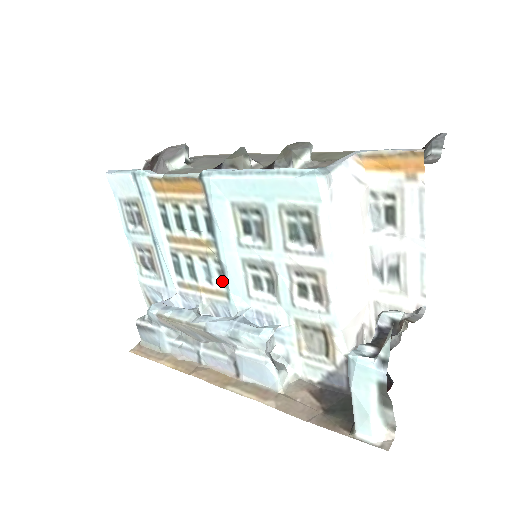
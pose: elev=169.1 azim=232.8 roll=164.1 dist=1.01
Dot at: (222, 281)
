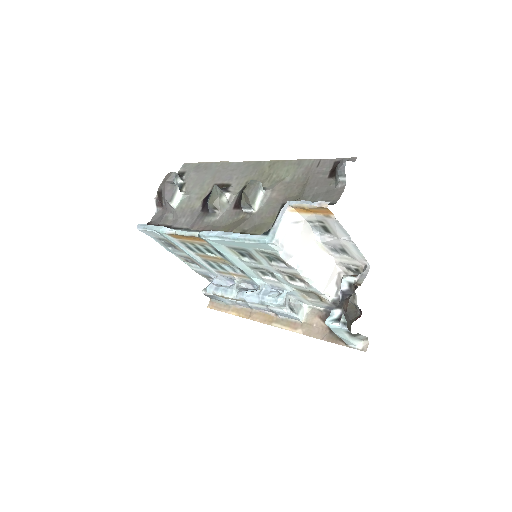
Dot at: (242, 272)
